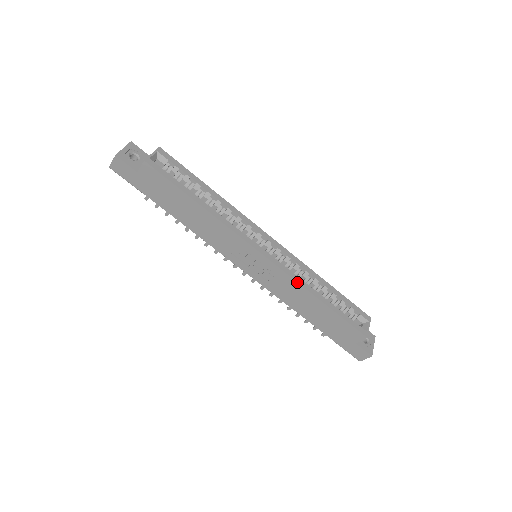
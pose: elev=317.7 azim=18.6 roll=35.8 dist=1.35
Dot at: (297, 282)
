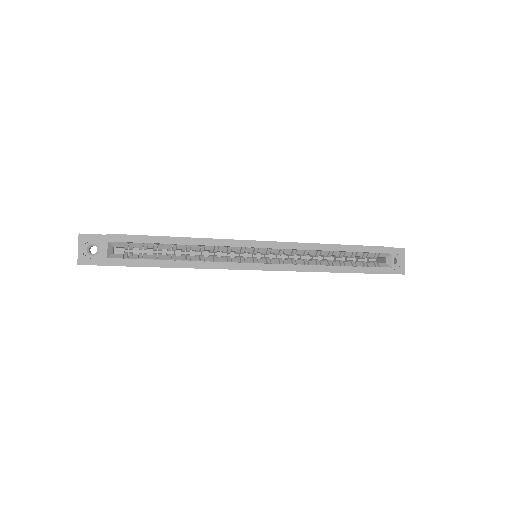
Dot at: occluded
